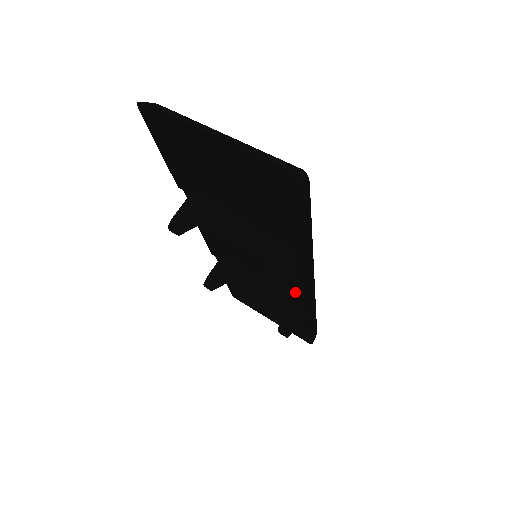
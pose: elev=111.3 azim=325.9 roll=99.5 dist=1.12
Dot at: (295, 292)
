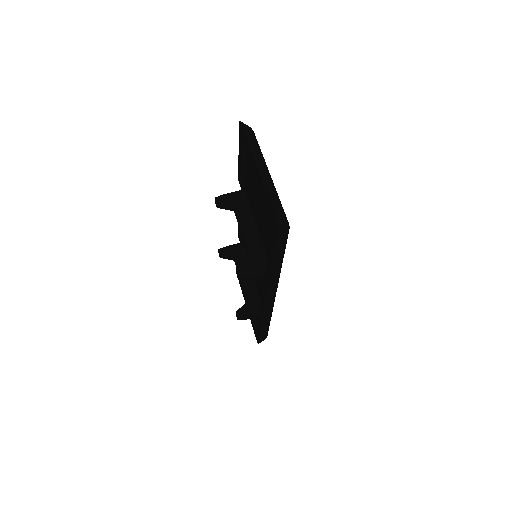
Dot at: occluded
